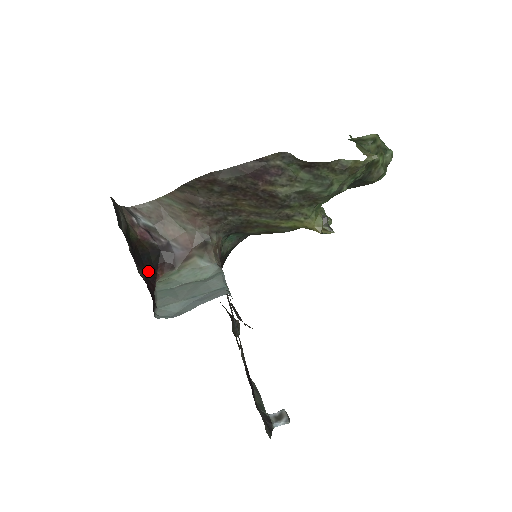
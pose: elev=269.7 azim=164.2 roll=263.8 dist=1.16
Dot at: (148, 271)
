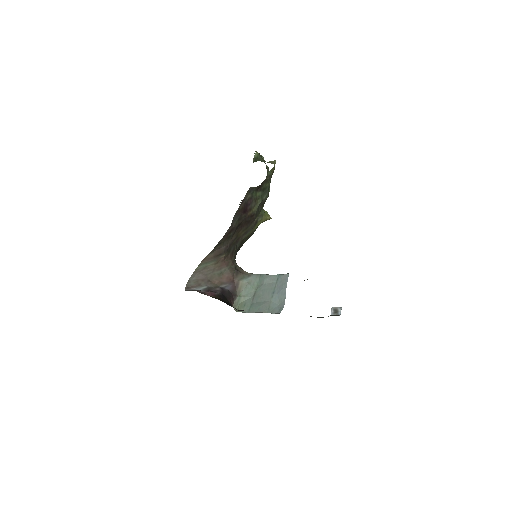
Dot at: occluded
